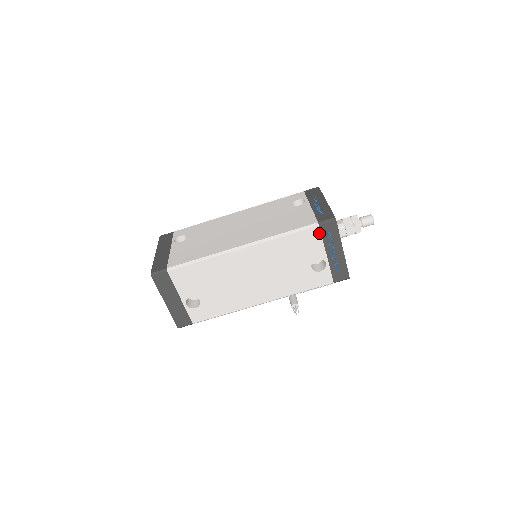
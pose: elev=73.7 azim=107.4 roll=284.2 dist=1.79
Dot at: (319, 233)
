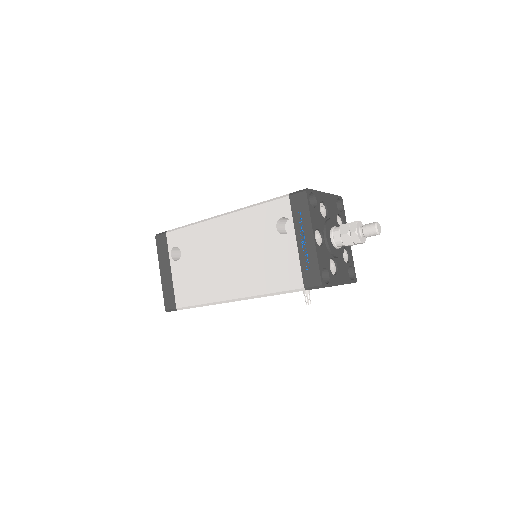
Dot at: occluded
